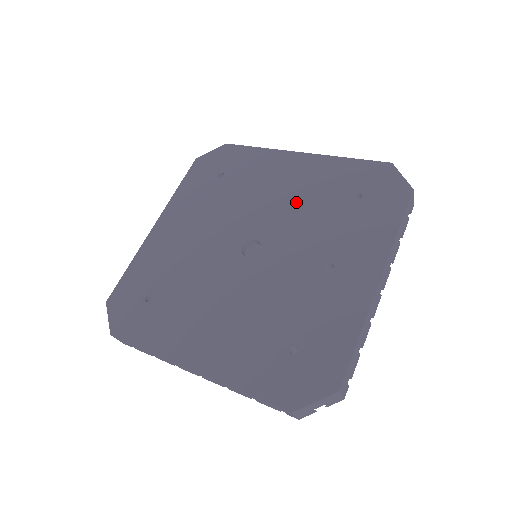
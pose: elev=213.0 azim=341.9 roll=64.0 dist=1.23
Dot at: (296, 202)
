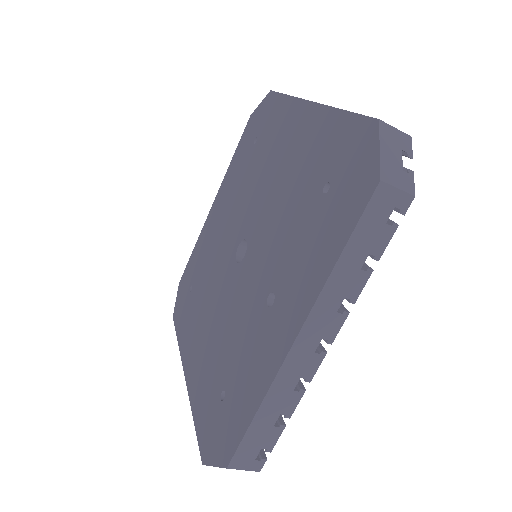
Dot at: (282, 189)
